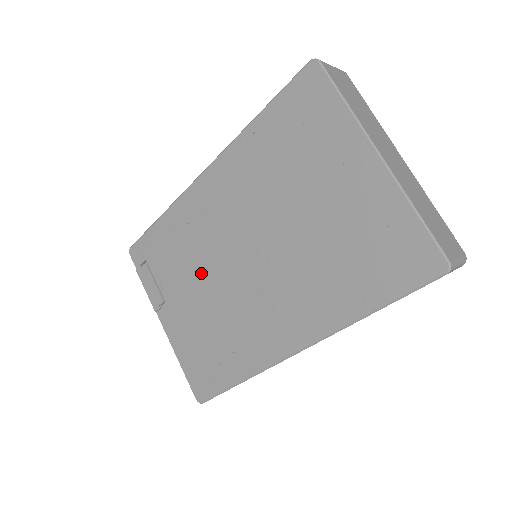
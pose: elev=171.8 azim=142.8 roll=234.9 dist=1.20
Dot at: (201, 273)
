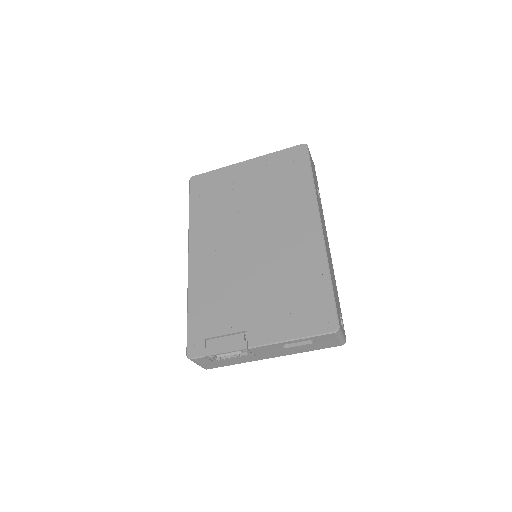
Dot at: (242, 283)
